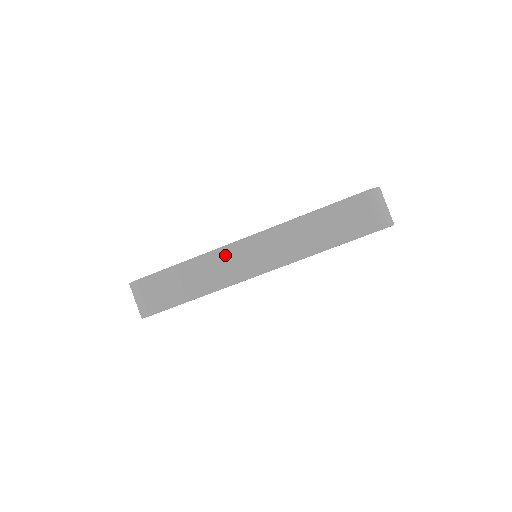
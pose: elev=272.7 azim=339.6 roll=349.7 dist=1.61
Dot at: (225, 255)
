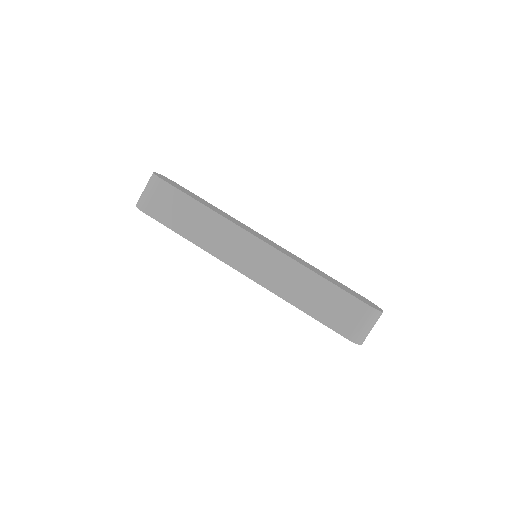
Dot at: (237, 235)
